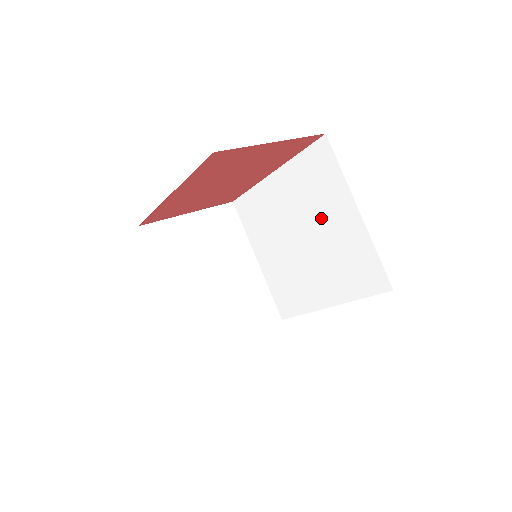
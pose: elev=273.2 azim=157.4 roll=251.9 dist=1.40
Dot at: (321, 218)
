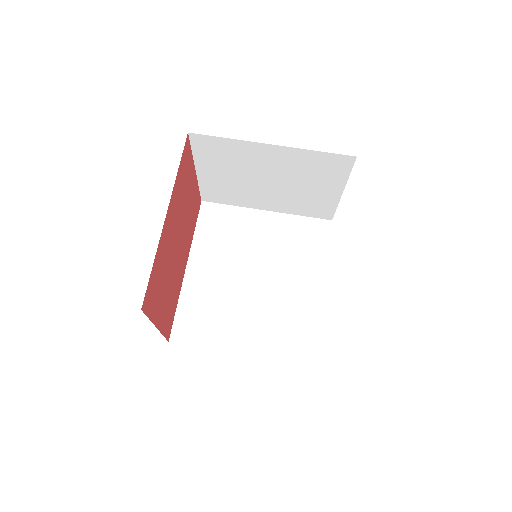
Dot at: (251, 245)
